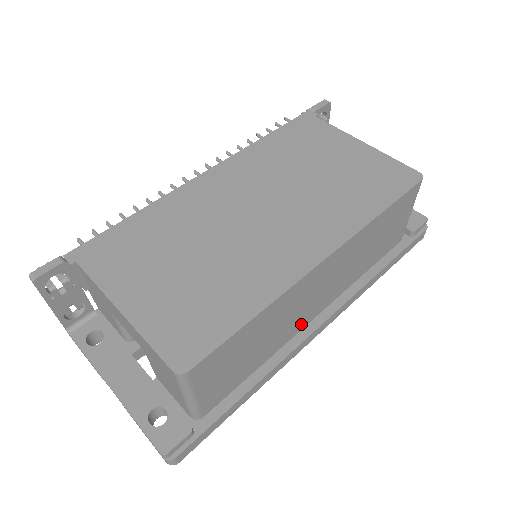
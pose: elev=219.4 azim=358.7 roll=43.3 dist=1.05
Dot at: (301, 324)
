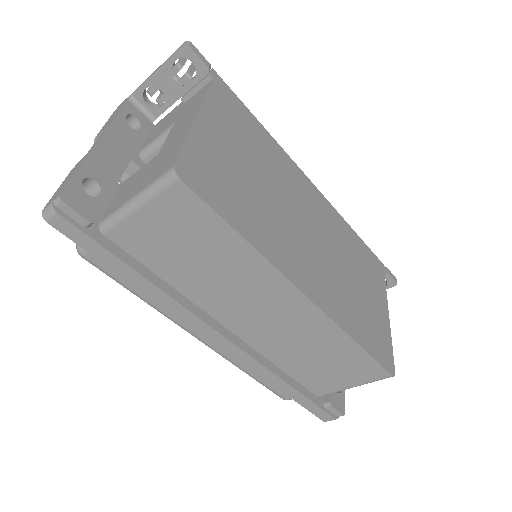
Dot at: (221, 313)
